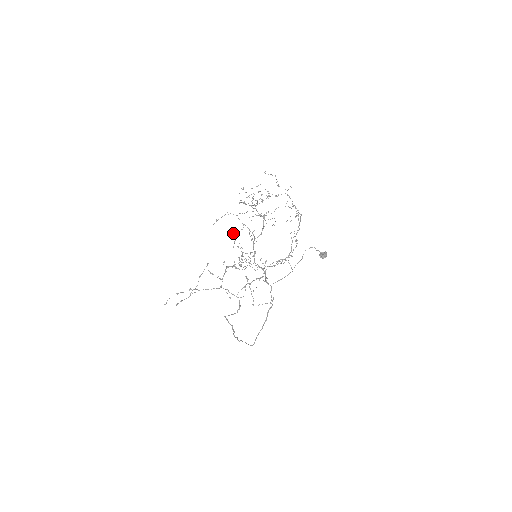
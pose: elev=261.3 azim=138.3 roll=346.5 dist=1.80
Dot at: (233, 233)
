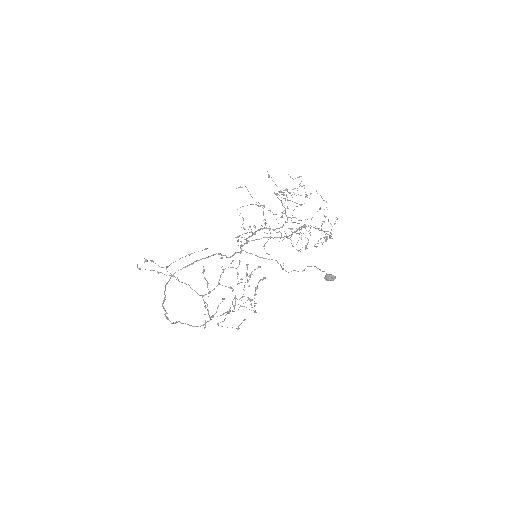
Dot at: (250, 232)
